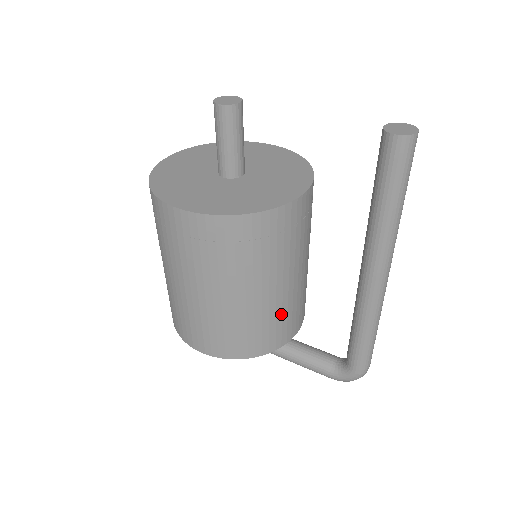
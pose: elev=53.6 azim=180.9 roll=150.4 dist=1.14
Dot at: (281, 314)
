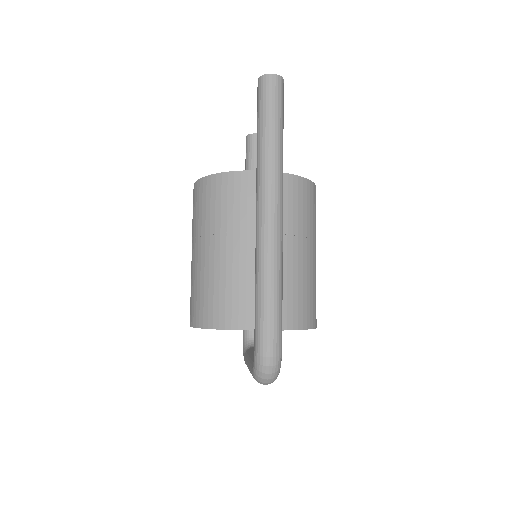
Dot at: (231, 284)
